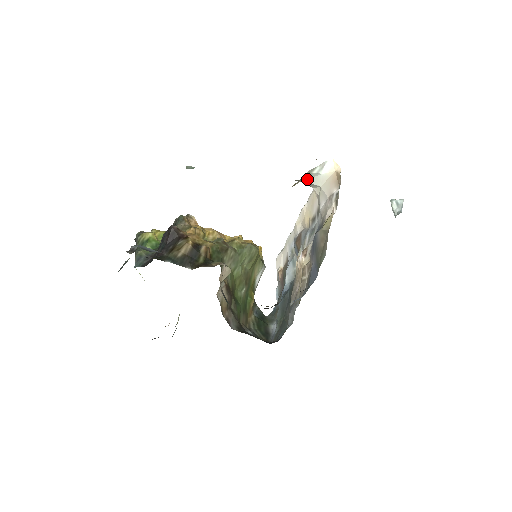
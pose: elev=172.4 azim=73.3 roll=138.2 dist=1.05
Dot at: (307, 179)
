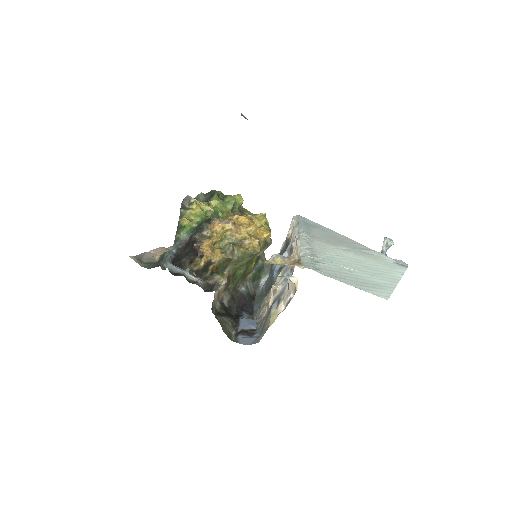
Dot at: occluded
